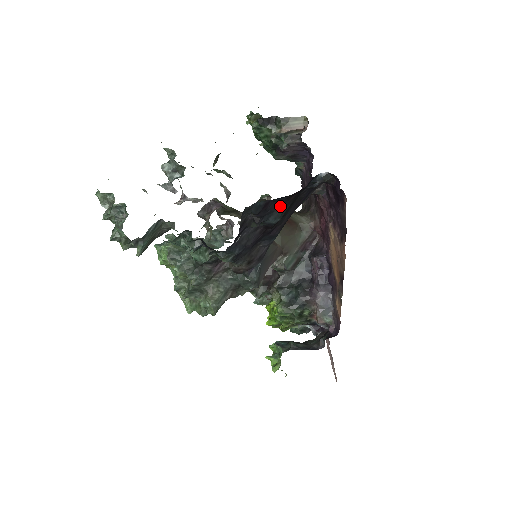
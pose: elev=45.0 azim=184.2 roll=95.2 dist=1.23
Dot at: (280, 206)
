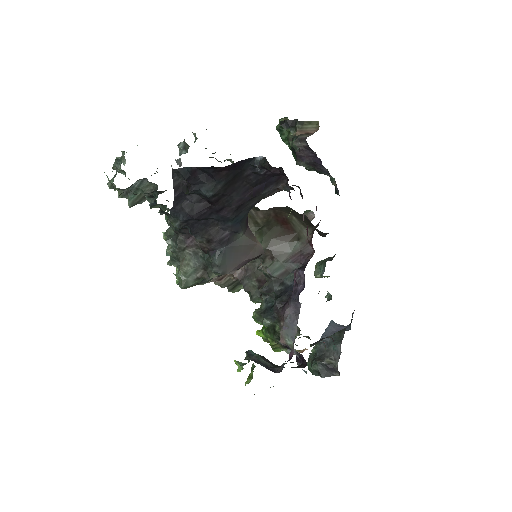
Dot at: (212, 179)
